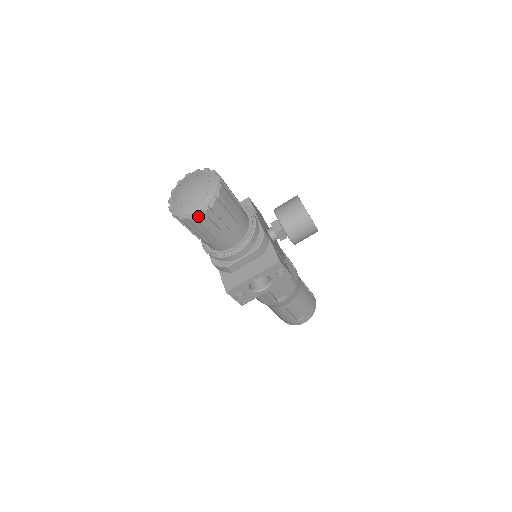
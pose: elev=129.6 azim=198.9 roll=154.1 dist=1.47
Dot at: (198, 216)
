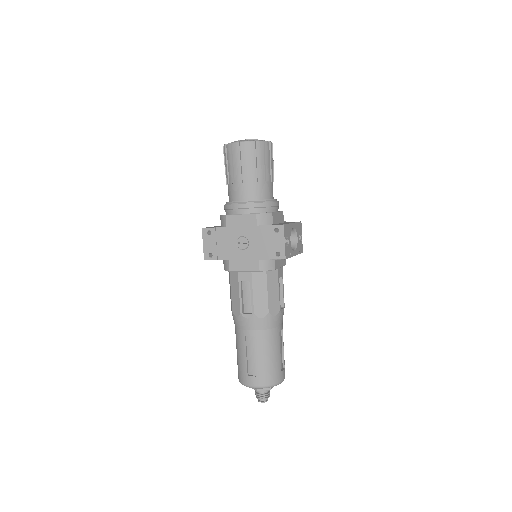
Dot at: (268, 143)
